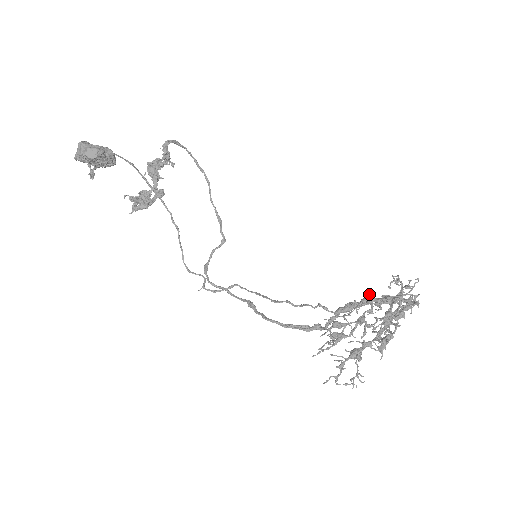
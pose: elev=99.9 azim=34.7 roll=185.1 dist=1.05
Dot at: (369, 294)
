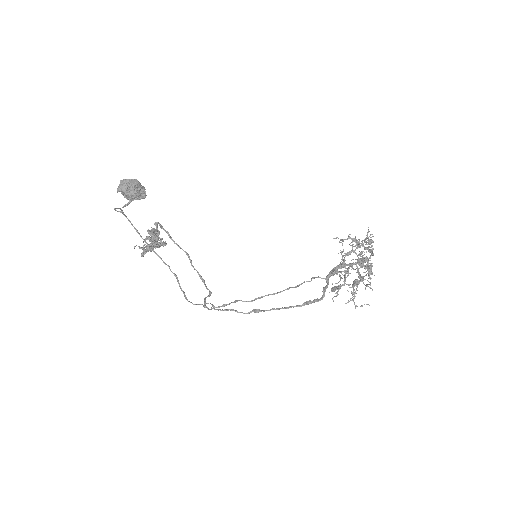
Dot at: occluded
